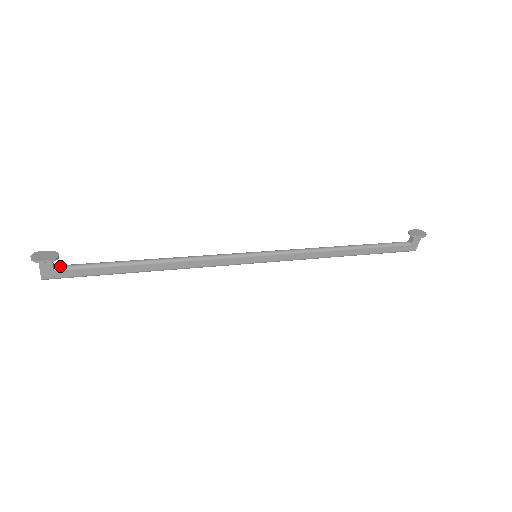
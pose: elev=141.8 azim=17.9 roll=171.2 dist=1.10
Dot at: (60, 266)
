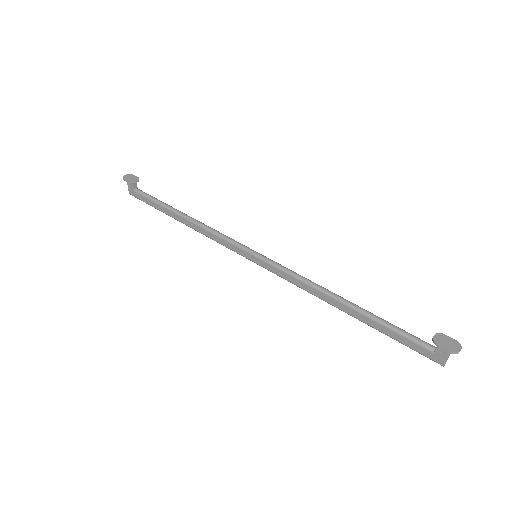
Dot at: (138, 190)
